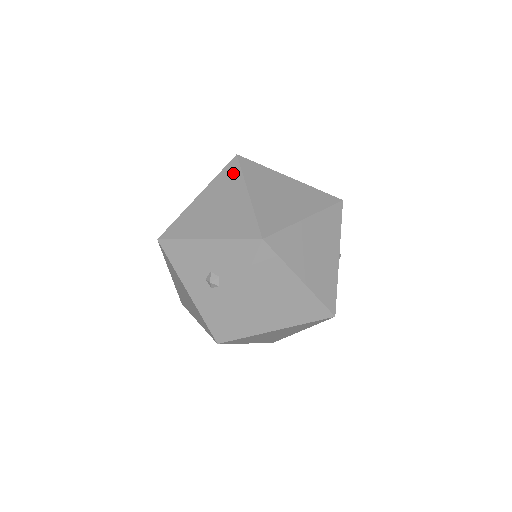
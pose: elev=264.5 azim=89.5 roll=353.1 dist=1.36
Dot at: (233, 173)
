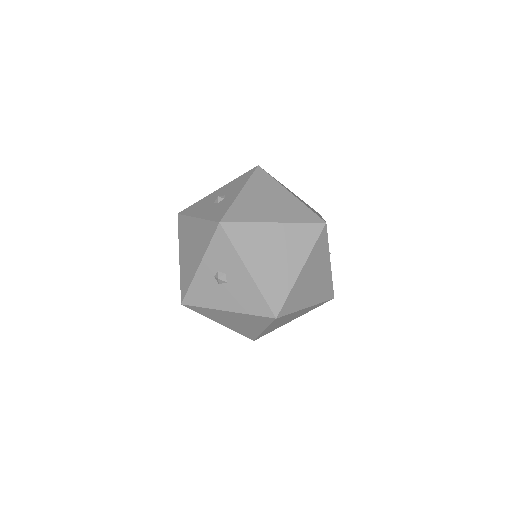
Dot at: occluded
